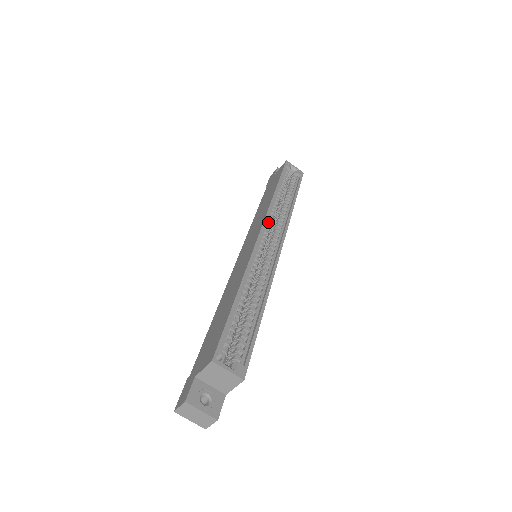
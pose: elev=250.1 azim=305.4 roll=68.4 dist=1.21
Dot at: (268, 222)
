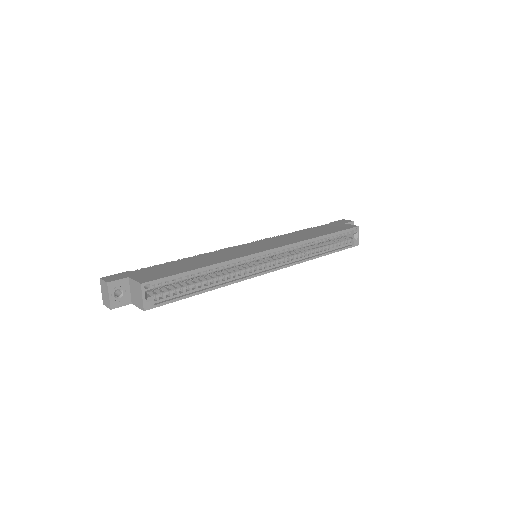
Dot at: (286, 249)
